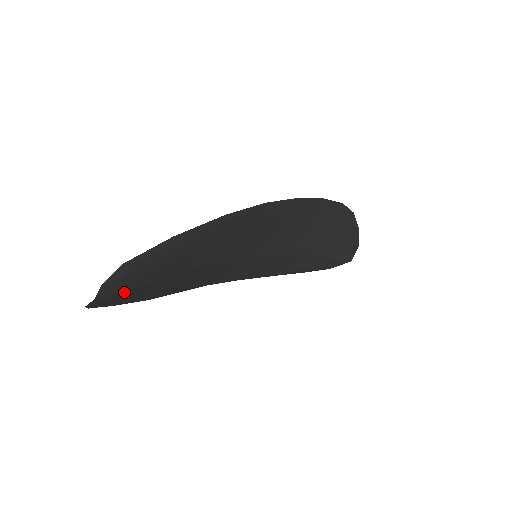
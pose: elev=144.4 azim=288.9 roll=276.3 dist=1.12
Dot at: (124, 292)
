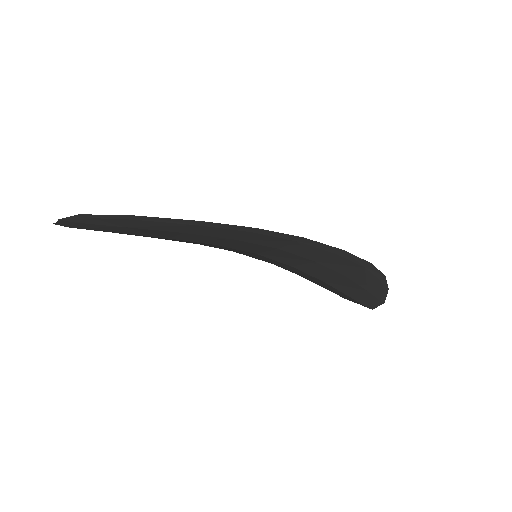
Dot at: (89, 229)
